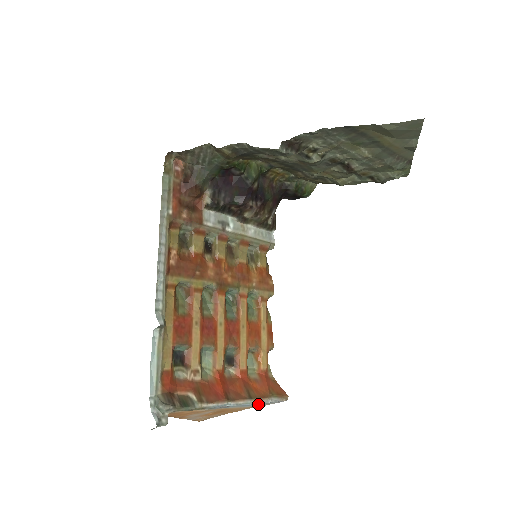
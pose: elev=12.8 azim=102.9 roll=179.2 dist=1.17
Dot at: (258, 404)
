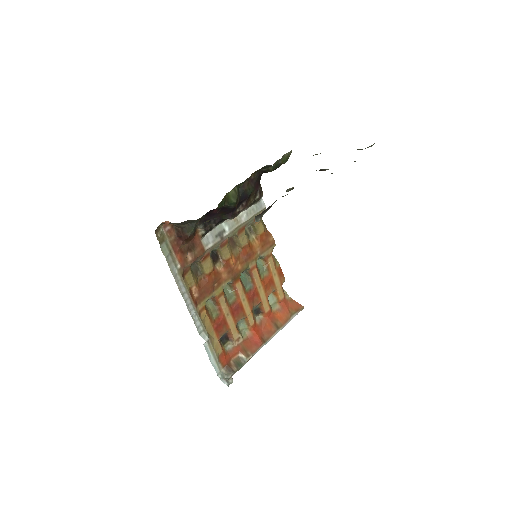
Dot at: occluded
